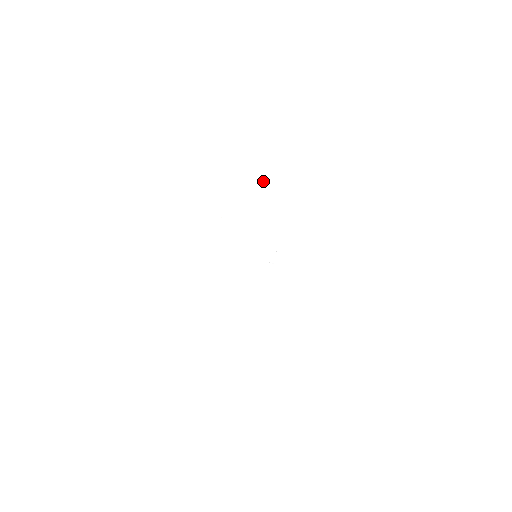
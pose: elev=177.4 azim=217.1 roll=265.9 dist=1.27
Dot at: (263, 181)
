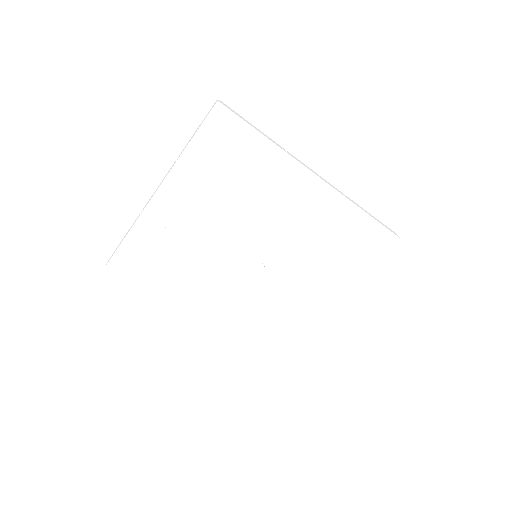
Dot at: (310, 210)
